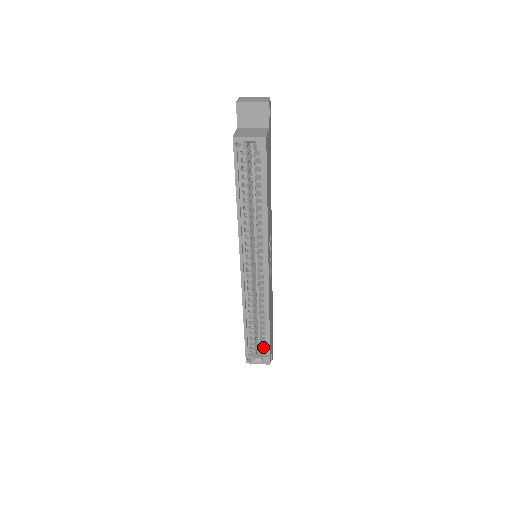
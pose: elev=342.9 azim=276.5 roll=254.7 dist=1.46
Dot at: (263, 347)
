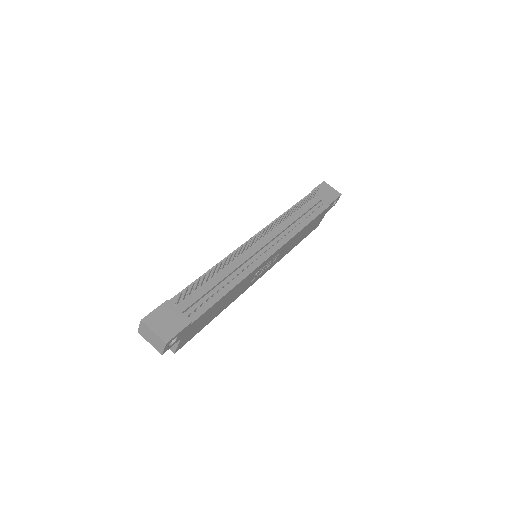
Dot at: occluded
